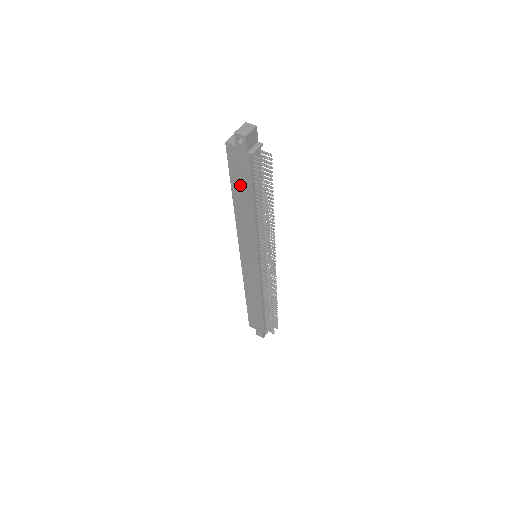
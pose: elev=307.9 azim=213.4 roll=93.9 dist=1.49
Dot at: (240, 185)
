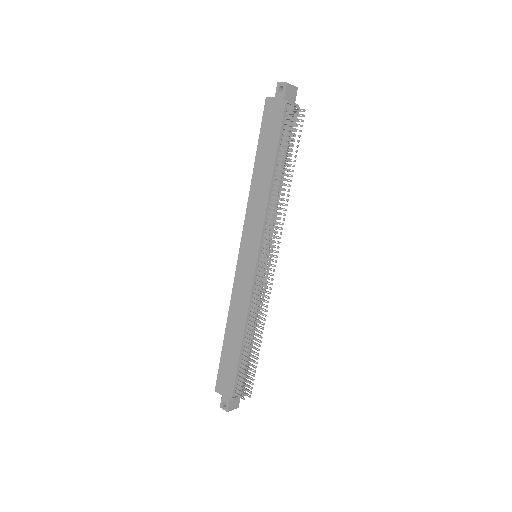
Dot at: (266, 144)
